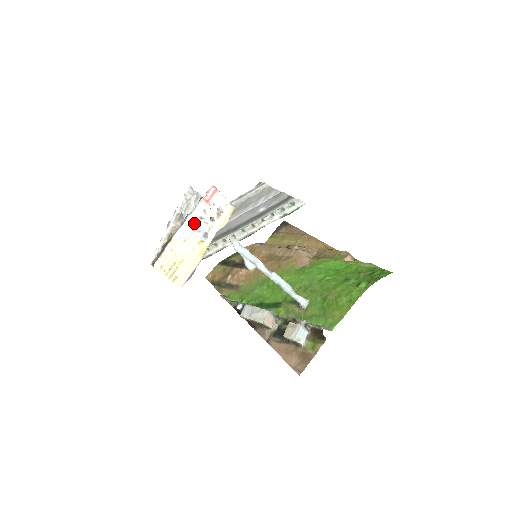
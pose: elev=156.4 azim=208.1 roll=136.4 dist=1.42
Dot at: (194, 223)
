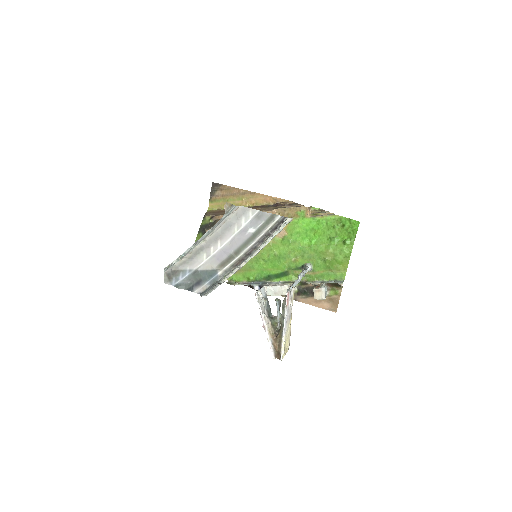
Dot at: (287, 320)
